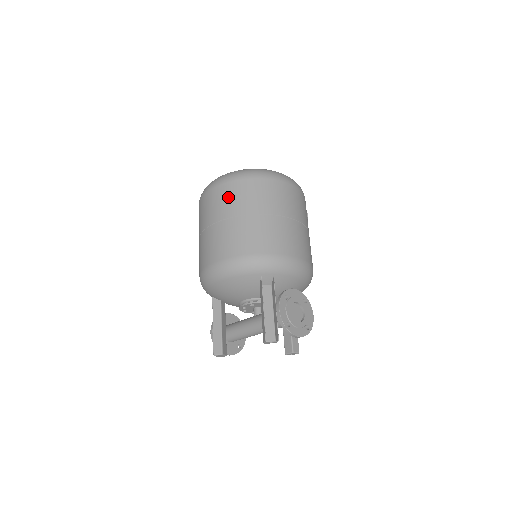
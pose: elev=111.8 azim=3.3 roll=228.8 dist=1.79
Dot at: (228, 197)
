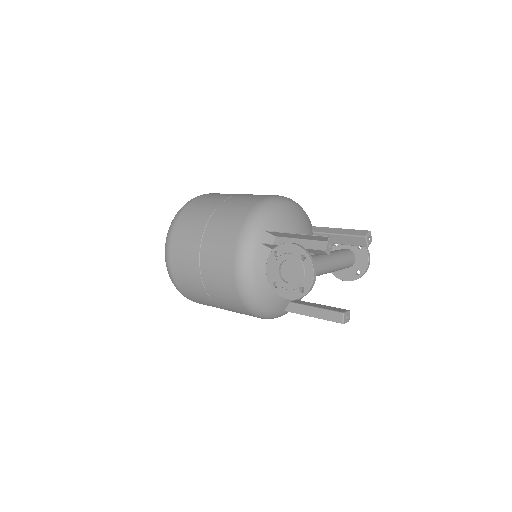
Dot at: occluded
